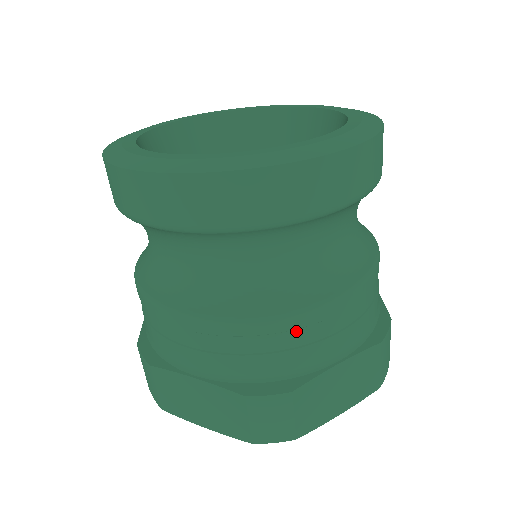
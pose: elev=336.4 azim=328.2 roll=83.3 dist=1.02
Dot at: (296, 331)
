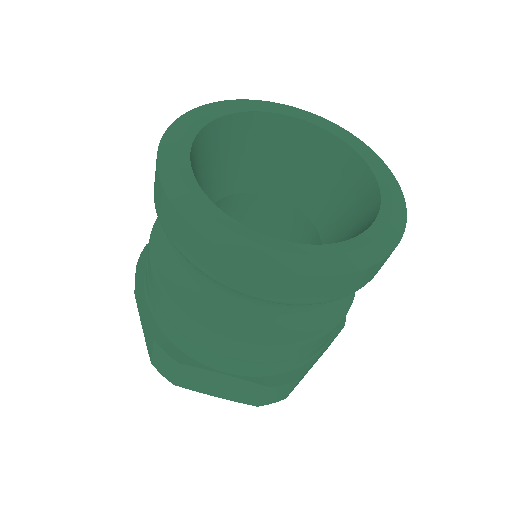
Dot at: (315, 344)
